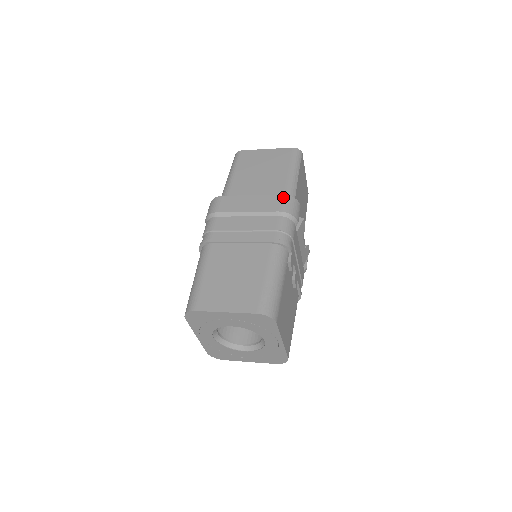
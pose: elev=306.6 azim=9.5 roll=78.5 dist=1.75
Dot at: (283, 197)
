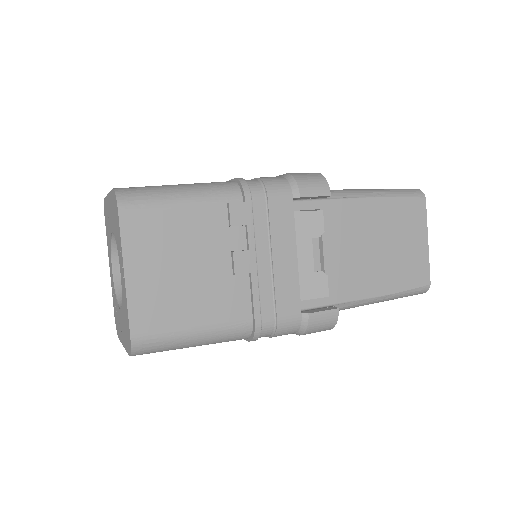
Dot at: occluded
